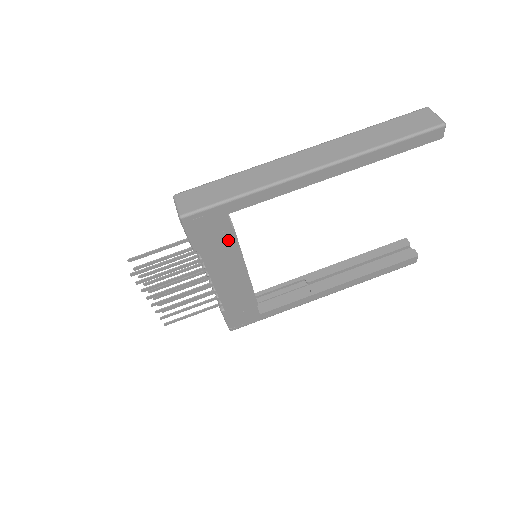
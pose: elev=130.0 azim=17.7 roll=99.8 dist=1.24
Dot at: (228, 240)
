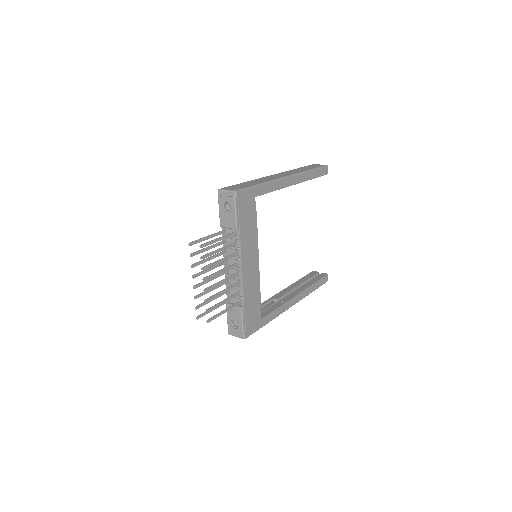
Dot at: (253, 222)
